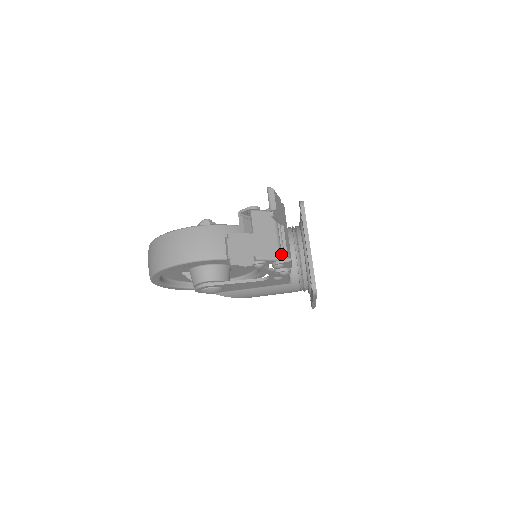
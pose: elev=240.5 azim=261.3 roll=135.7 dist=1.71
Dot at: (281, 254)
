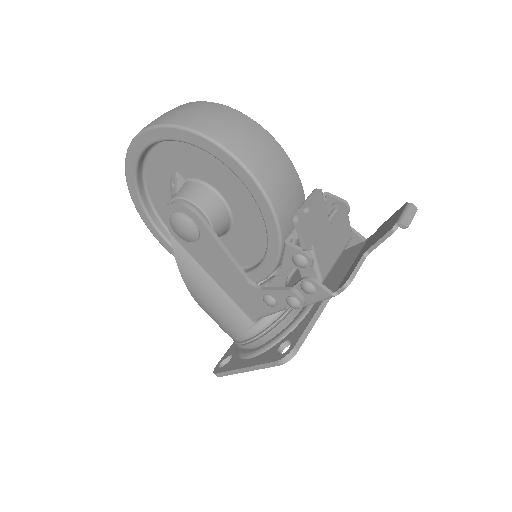
Dot at: occluded
